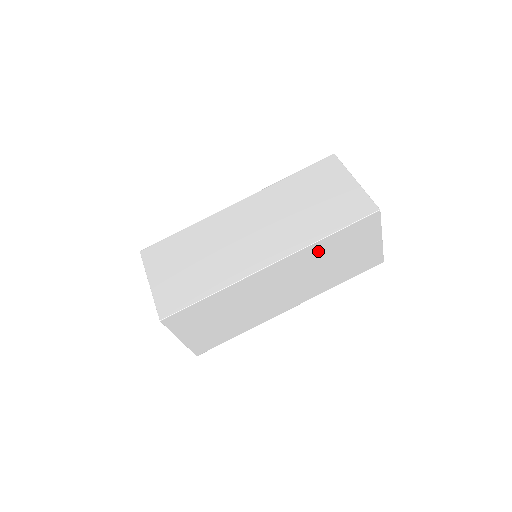
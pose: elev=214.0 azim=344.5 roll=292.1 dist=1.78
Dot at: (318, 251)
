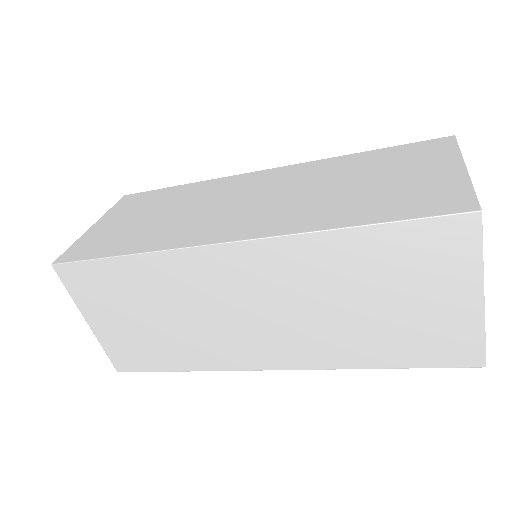
Dot at: (327, 257)
